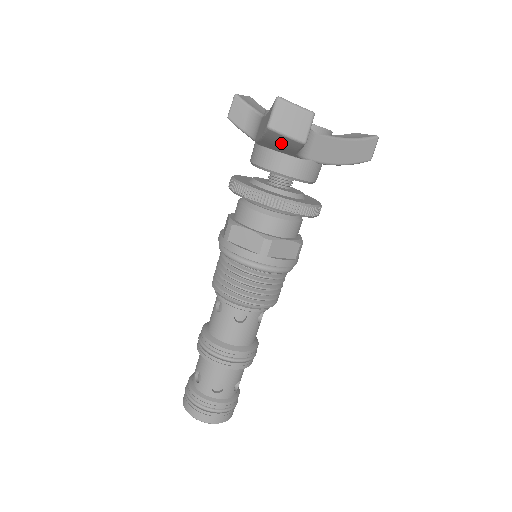
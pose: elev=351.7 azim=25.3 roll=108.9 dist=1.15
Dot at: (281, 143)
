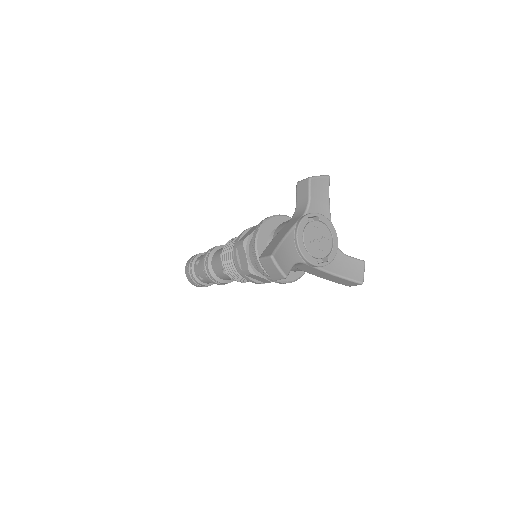
Dot at: occluded
